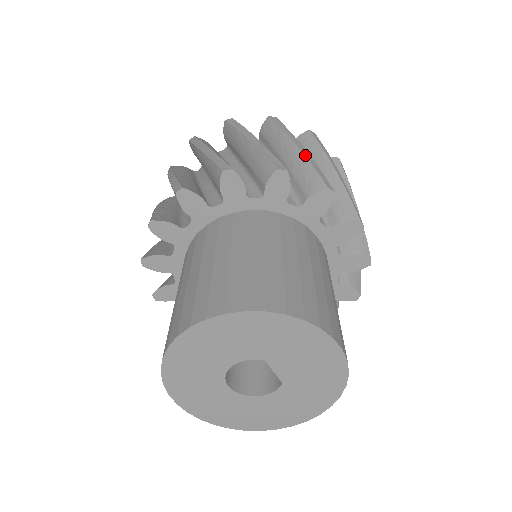
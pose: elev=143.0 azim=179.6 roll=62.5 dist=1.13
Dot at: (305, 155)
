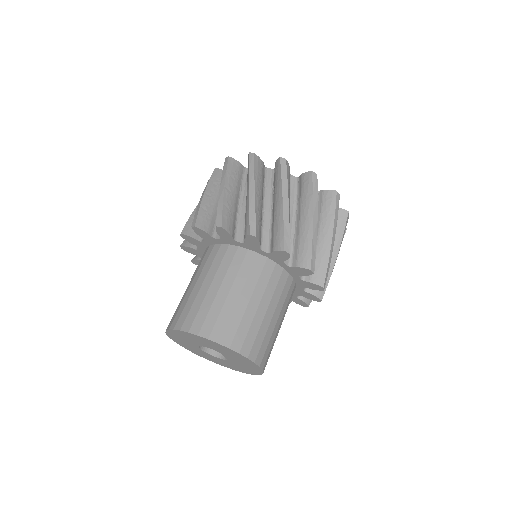
Dot at: (313, 232)
